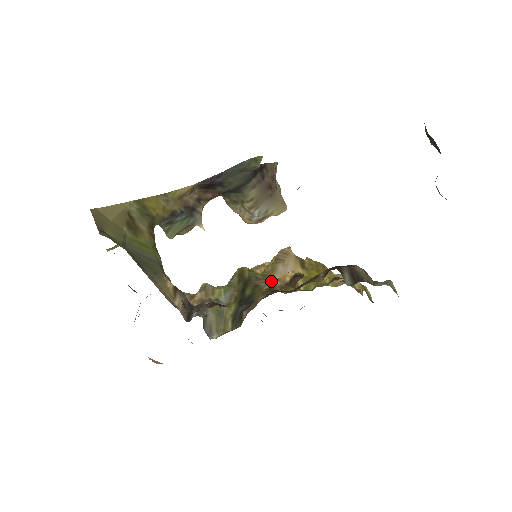
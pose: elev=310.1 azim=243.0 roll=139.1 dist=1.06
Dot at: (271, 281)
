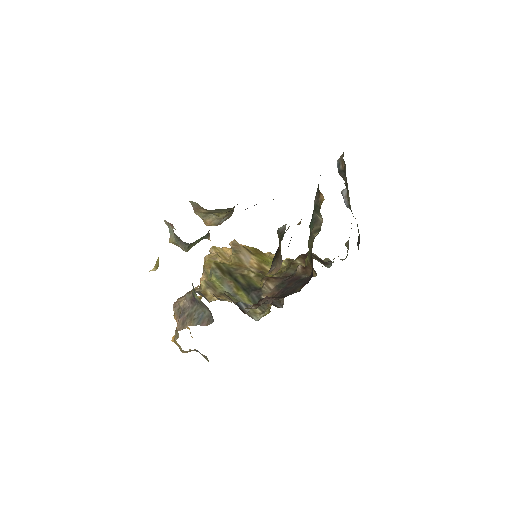
Dot at: (249, 269)
